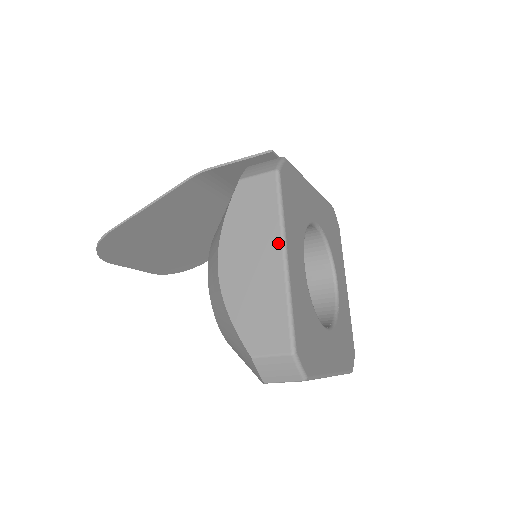
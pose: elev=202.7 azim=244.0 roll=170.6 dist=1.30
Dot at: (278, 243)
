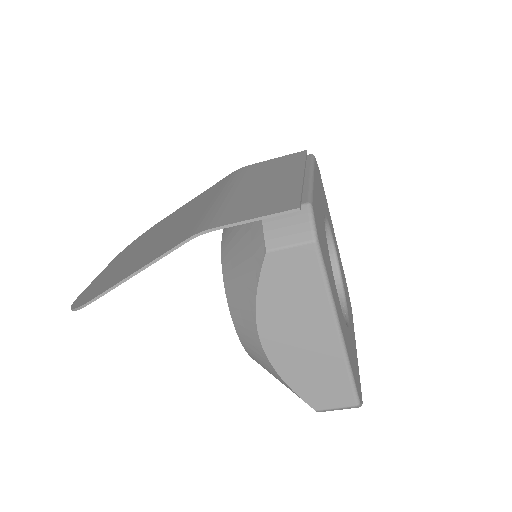
Dot at: (330, 319)
